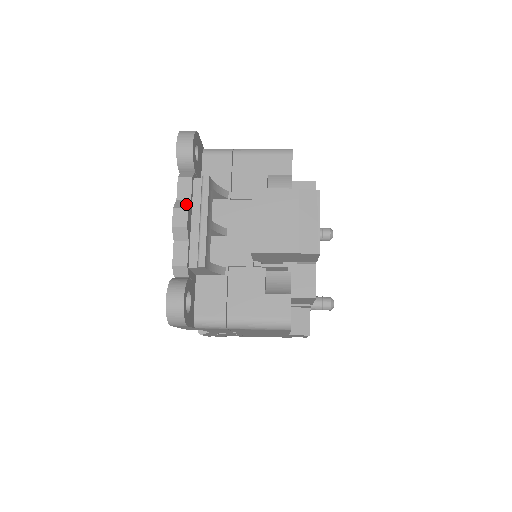
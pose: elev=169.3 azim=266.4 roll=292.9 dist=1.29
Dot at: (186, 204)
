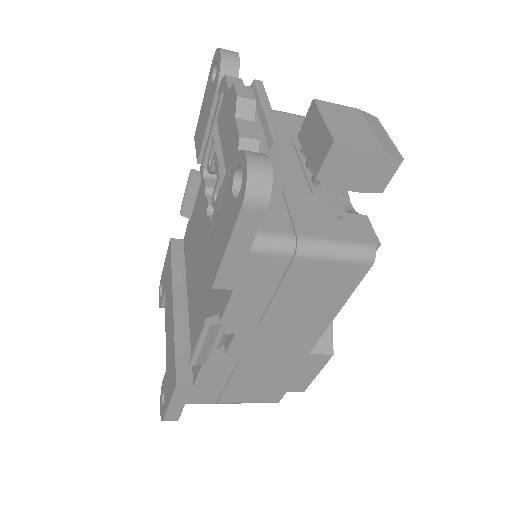
Dot at: occluded
